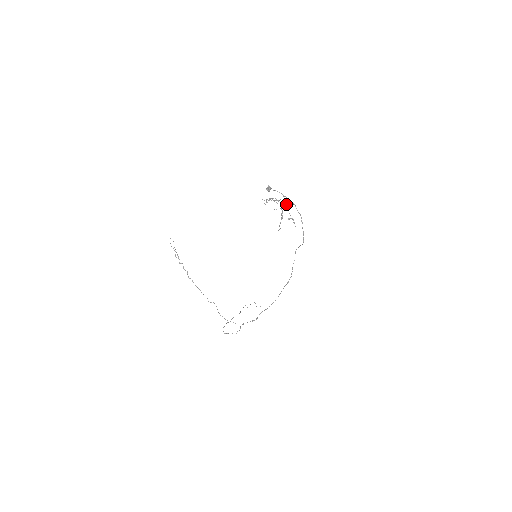
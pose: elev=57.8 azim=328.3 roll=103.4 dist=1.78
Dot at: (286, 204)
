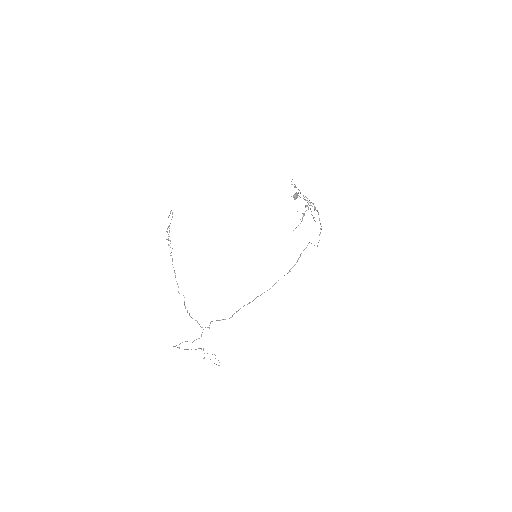
Dot at: occluded
